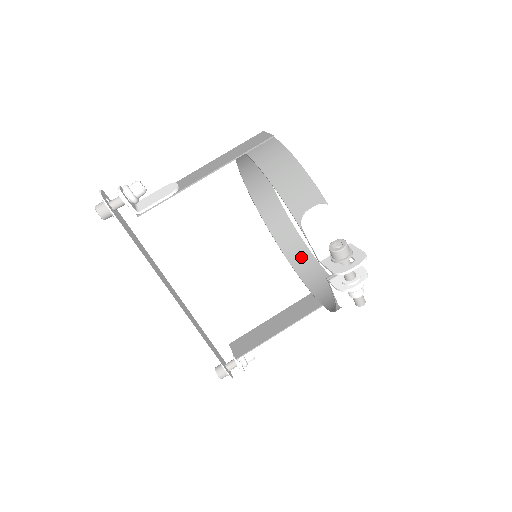
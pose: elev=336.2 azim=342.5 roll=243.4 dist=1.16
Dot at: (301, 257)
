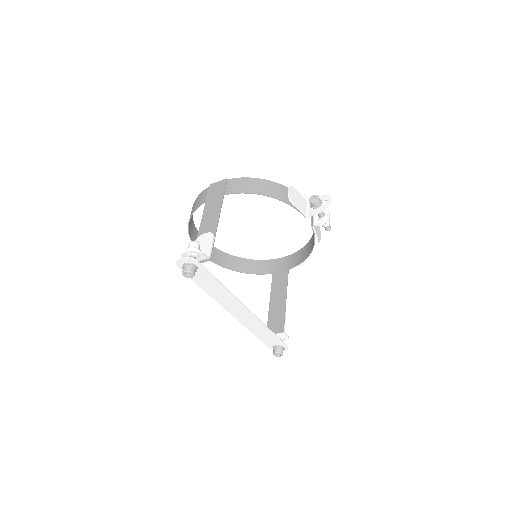
Dot at: (244, 265)
